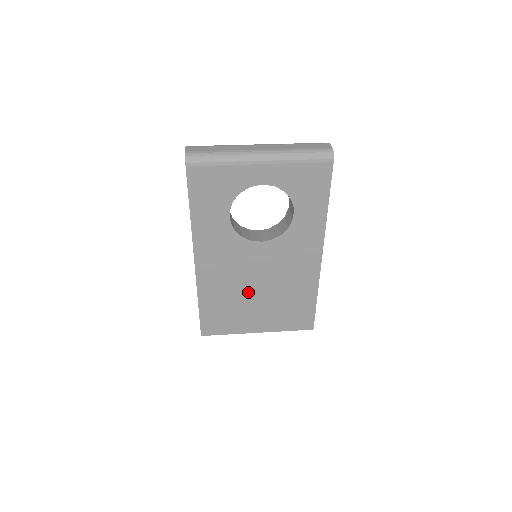
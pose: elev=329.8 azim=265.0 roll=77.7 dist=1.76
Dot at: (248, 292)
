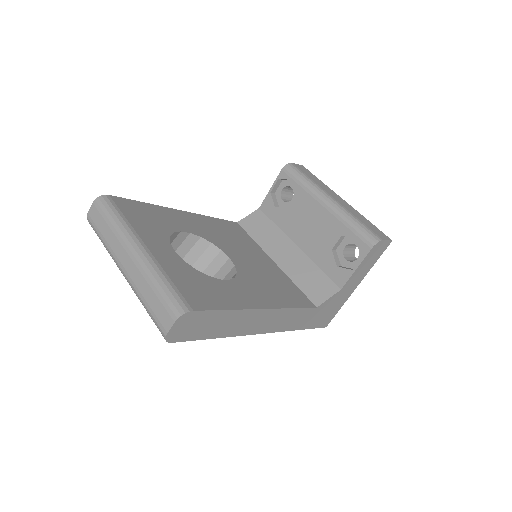
Dot at: occluded
